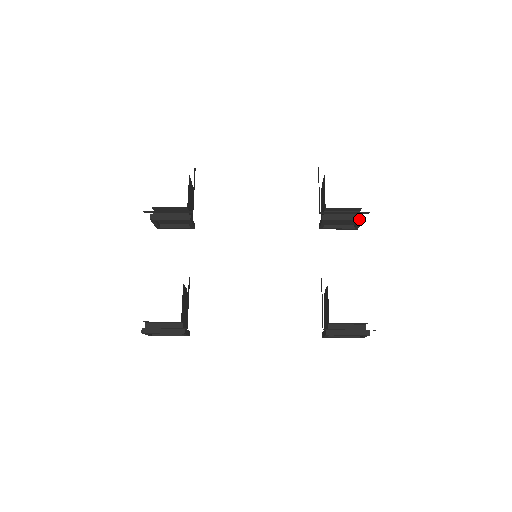
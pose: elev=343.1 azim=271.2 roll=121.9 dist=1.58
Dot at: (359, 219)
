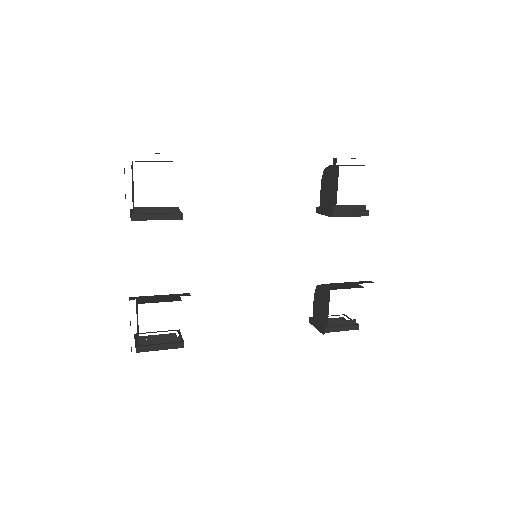
Dot at: (365, 215)
